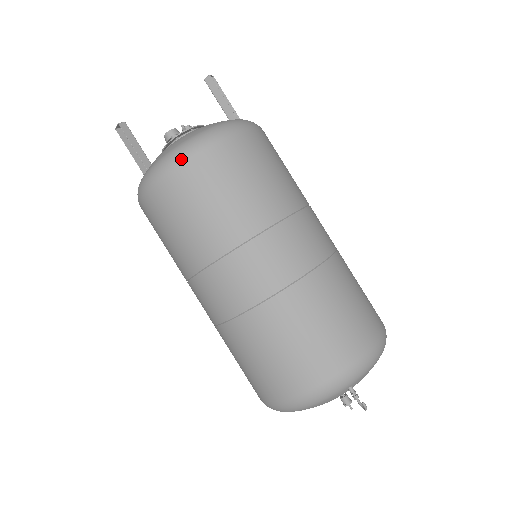
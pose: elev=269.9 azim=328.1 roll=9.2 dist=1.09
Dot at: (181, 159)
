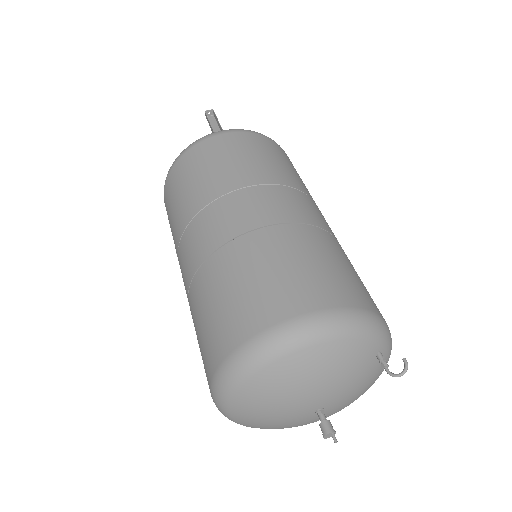
Dot at: (270, 138)
